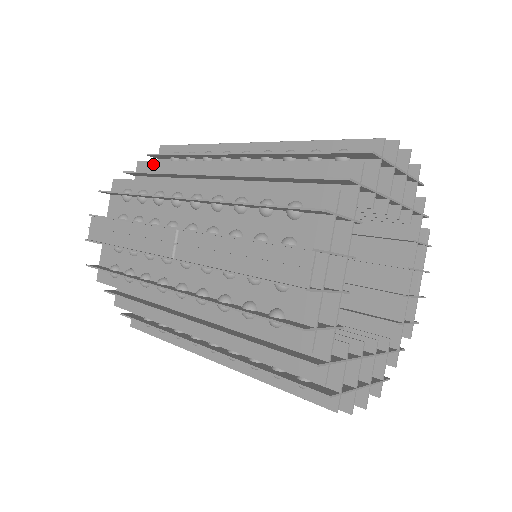
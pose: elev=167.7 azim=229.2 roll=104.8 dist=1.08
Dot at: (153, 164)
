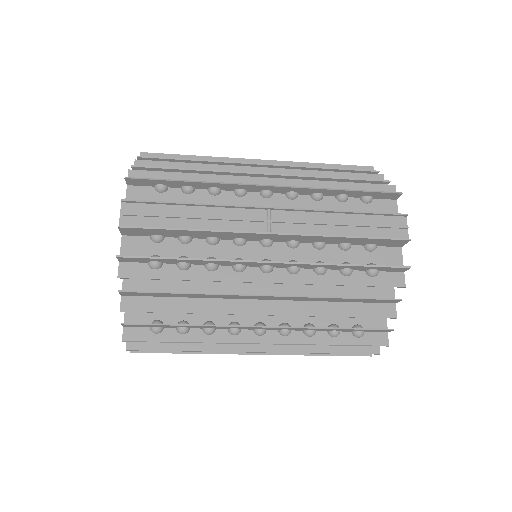
Dot at: (163, 164)
